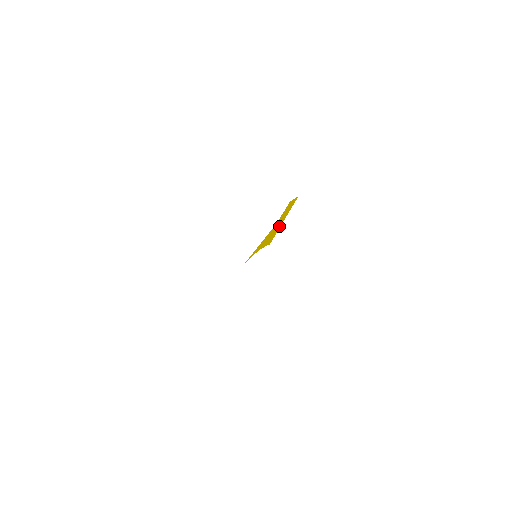
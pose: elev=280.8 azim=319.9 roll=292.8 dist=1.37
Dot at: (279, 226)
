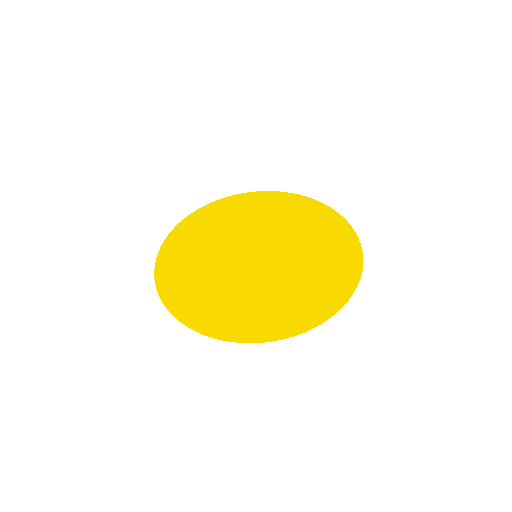
Dot at: (228, 291)
